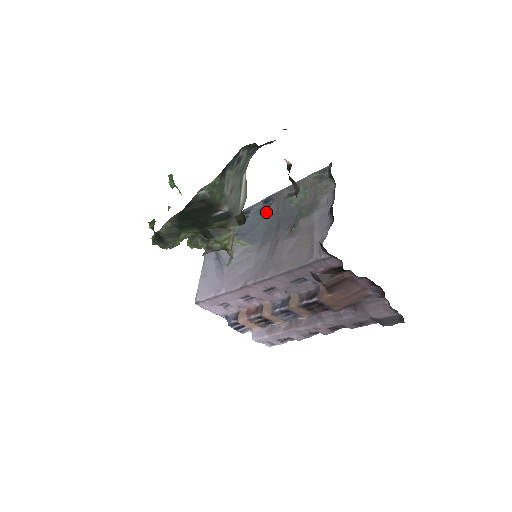
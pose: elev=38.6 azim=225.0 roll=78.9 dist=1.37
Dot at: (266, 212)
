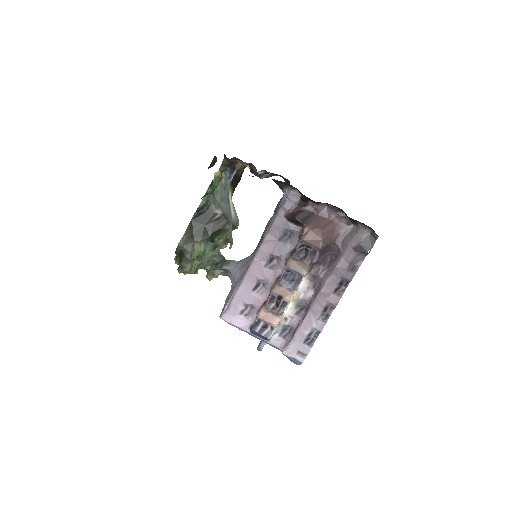
Dot at: occluded
